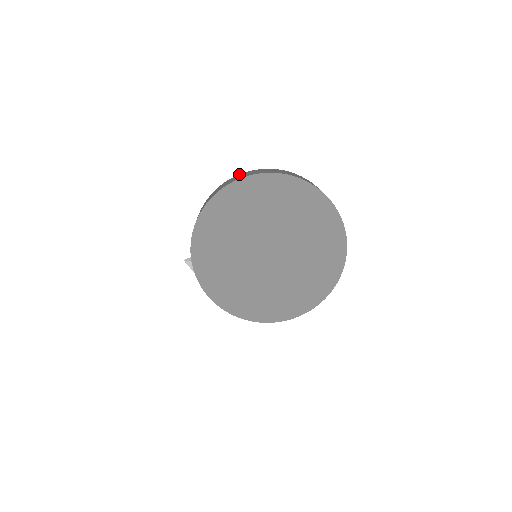
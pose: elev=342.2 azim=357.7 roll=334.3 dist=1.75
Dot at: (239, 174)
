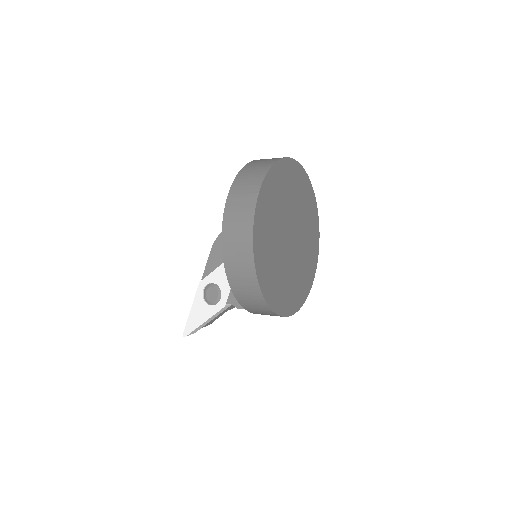
Dot at: (223, 221)
